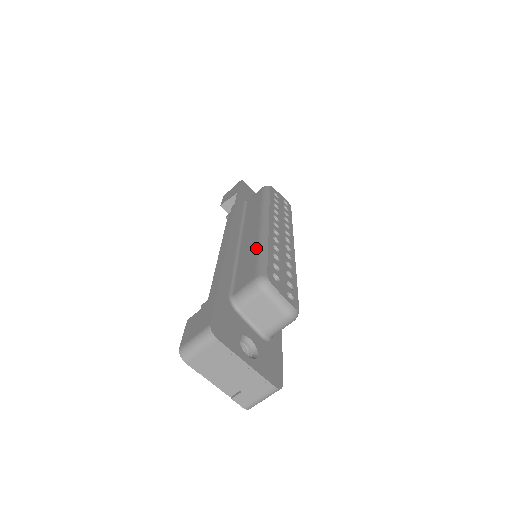
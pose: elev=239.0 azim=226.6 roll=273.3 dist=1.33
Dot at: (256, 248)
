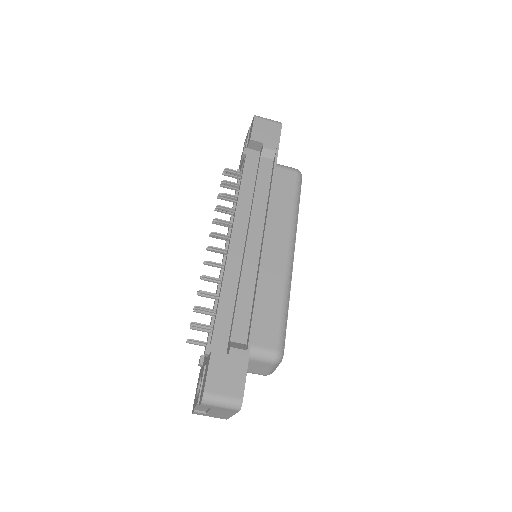
Dot at: (282, 298)
